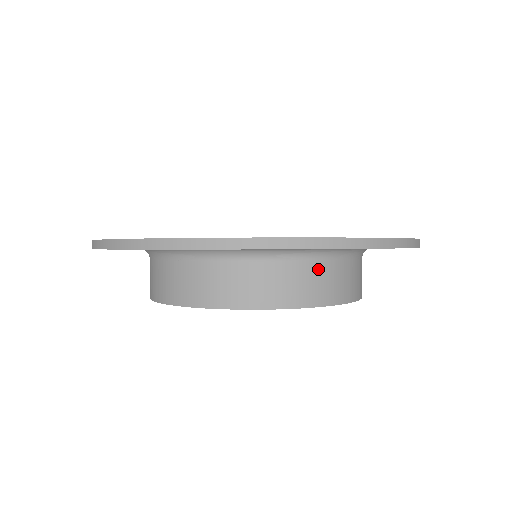
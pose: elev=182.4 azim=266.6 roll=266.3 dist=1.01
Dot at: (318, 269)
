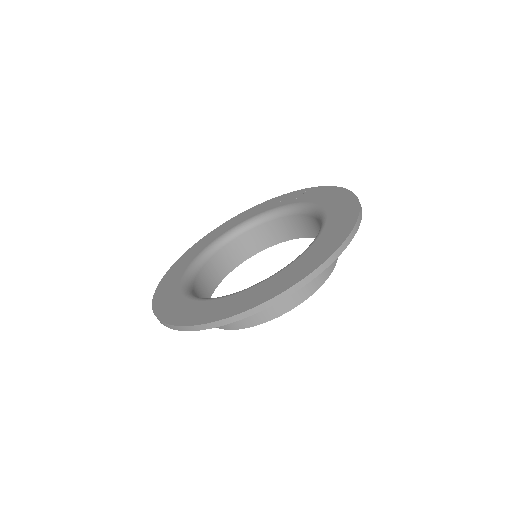
Dot at: occluded
